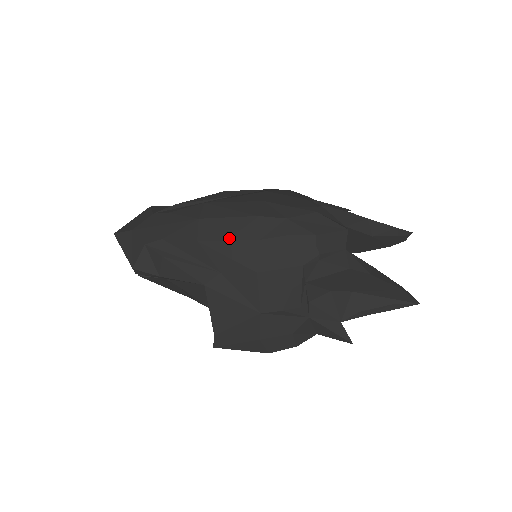
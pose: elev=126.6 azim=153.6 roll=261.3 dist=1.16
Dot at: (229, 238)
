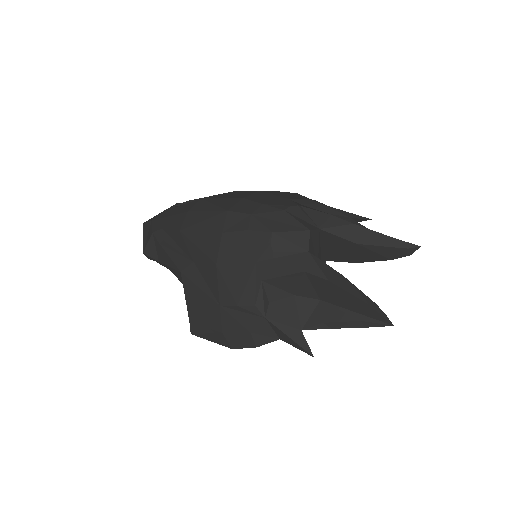
Dot at: (201, 230)
